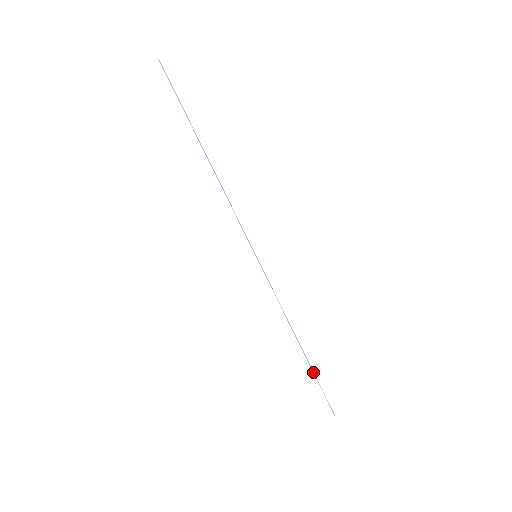
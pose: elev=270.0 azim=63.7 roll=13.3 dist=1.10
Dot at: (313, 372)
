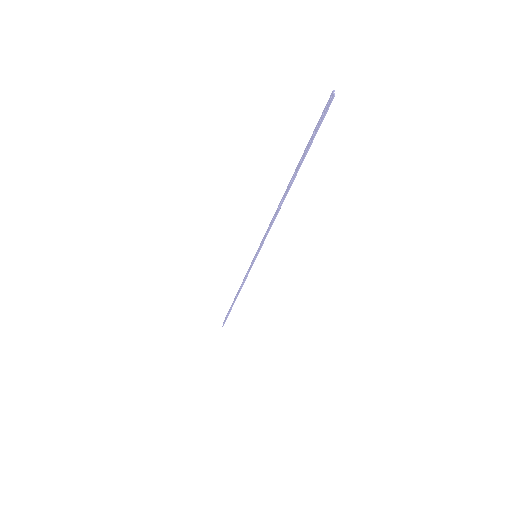
Dot at: (230, 311)
